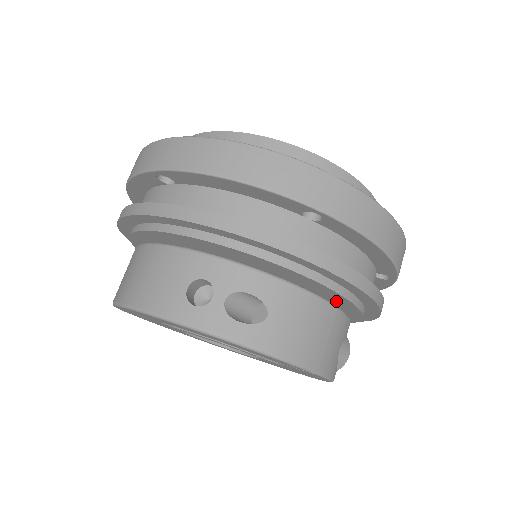
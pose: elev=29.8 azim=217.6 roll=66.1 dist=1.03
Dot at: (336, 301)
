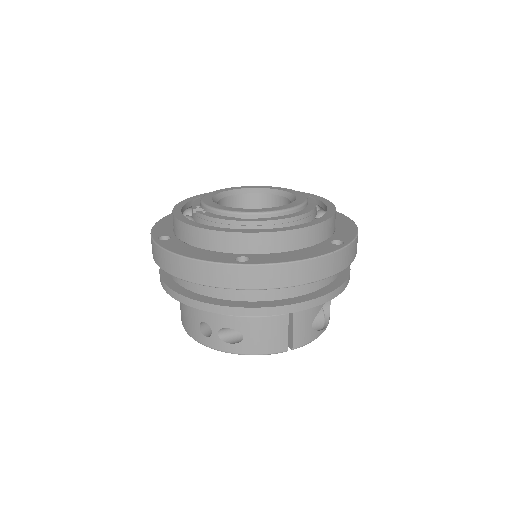
Dot at: occluded
